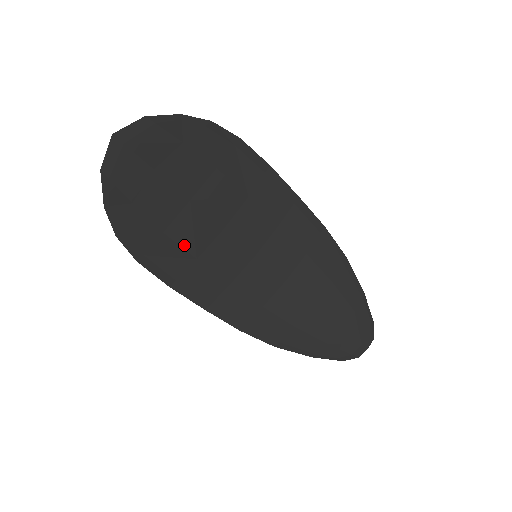
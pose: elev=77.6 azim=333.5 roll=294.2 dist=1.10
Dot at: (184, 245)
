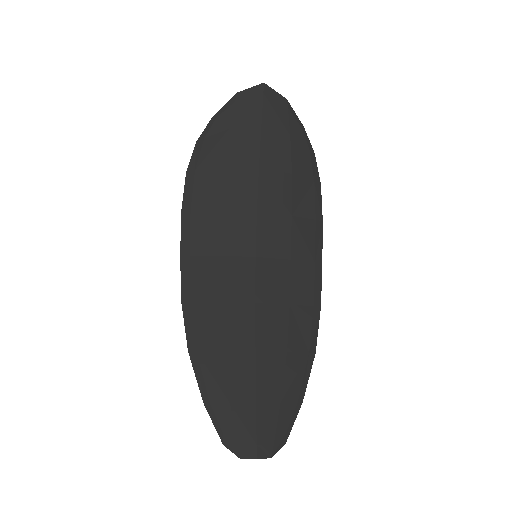
Dot at: (224, 191)
